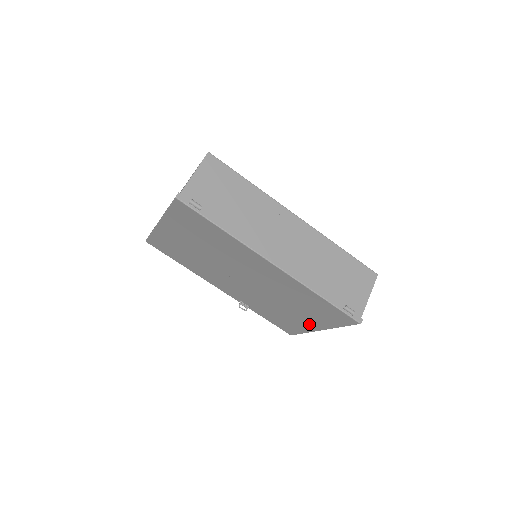
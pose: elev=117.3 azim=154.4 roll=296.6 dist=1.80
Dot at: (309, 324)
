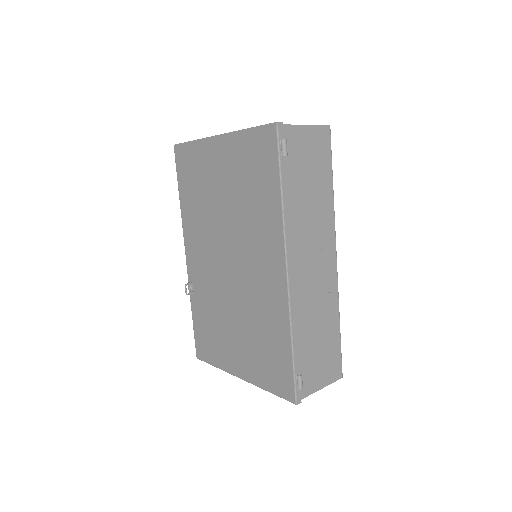
Dot at: (235, 361)
